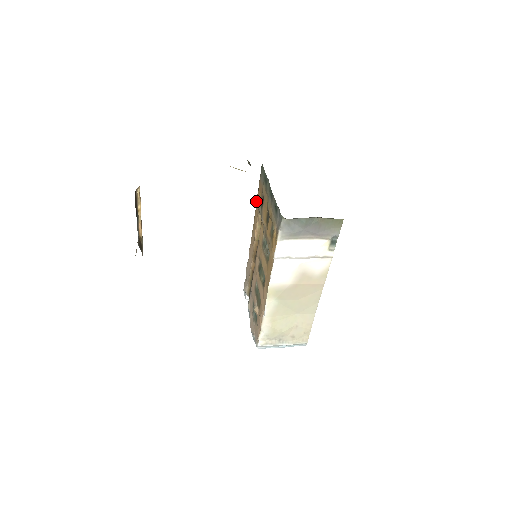
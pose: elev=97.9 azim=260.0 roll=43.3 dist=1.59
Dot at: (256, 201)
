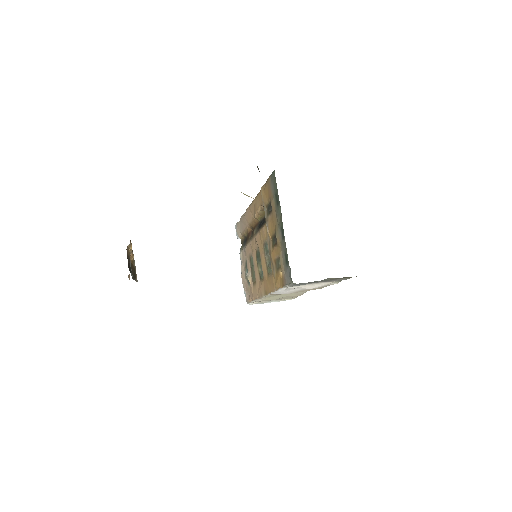
Dot at: (261, 192)
